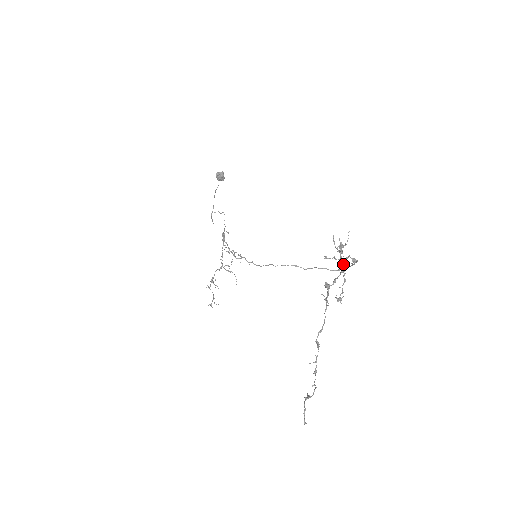
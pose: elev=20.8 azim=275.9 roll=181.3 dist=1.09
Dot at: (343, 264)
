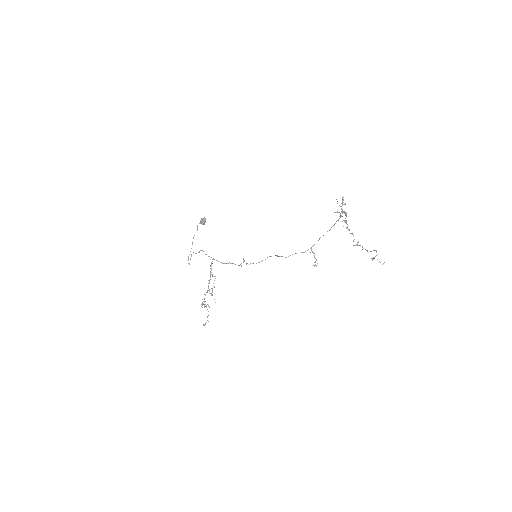
Dot at: (345, 212)
